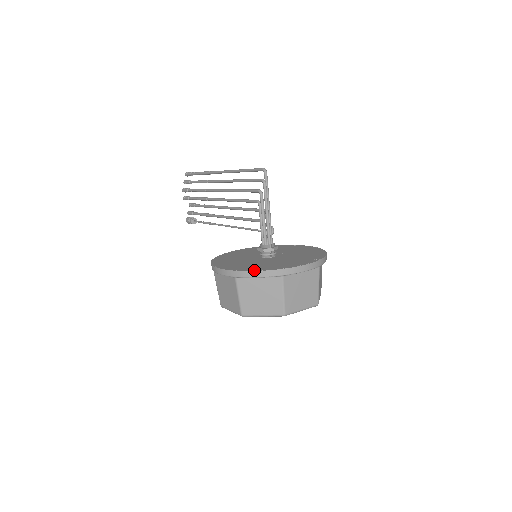
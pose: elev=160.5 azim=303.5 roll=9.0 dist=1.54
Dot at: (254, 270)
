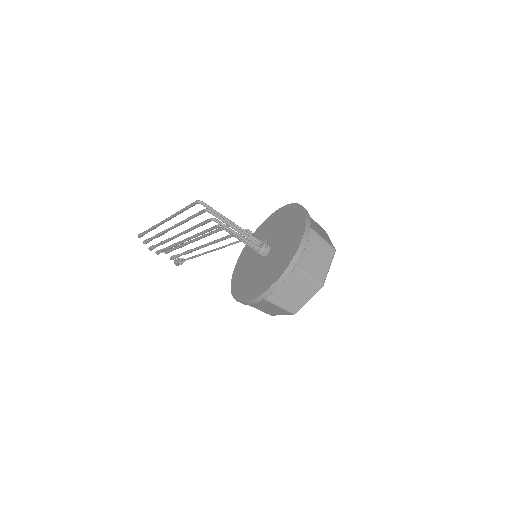
Dot at: (272, 284)
